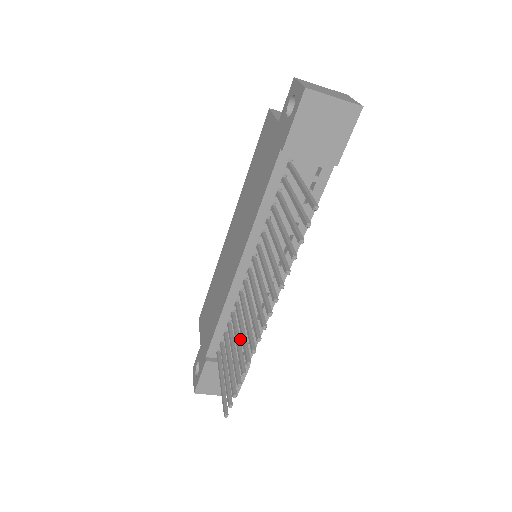
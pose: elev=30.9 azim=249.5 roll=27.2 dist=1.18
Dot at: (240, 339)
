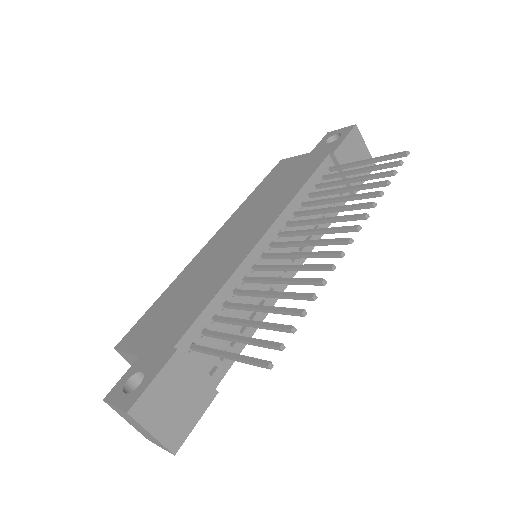
Dot at: (222, 340)
